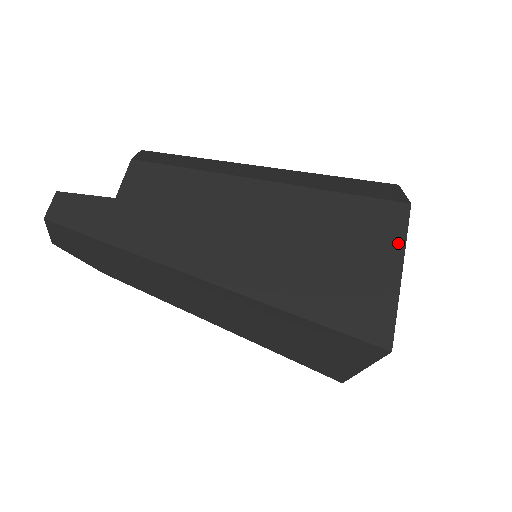
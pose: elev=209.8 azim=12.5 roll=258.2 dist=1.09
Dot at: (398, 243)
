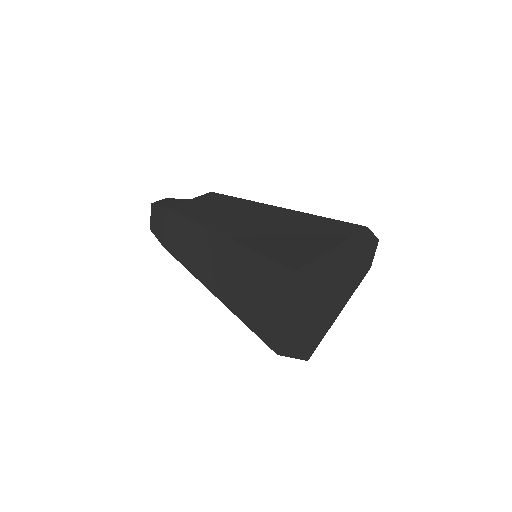
Dot at: (343, 237)
